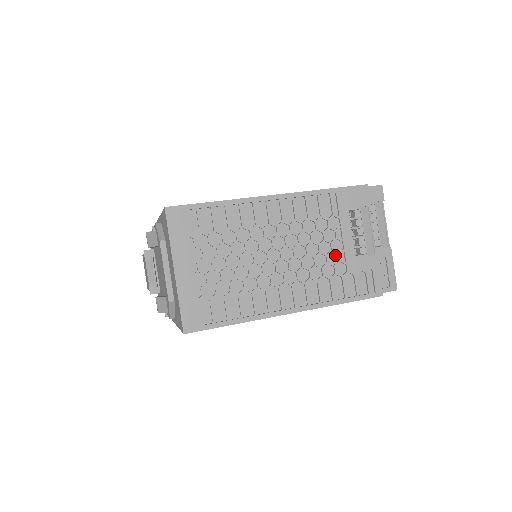
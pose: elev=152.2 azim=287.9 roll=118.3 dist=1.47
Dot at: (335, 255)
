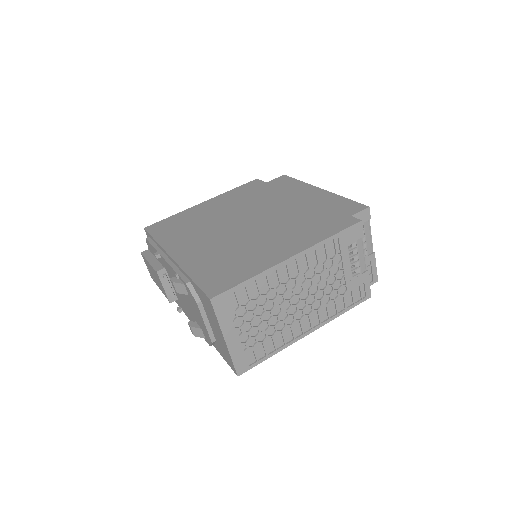
Dot at: (338, 282)
